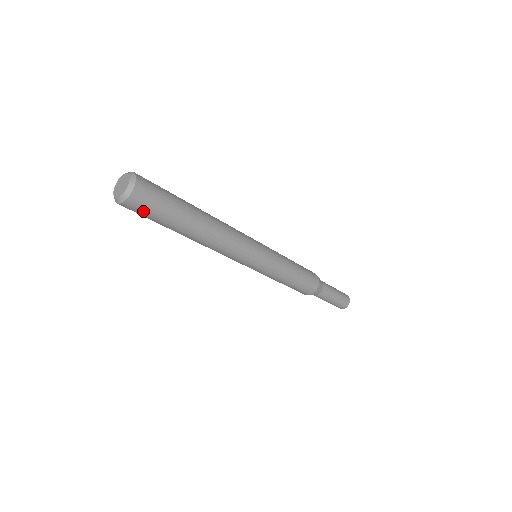
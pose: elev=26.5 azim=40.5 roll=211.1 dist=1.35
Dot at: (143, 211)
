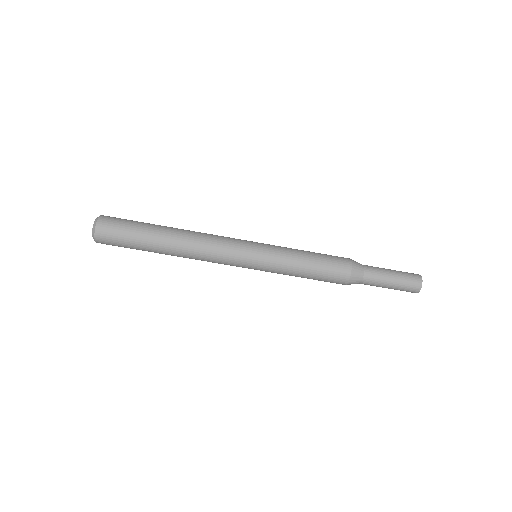
Dot at: (113, 239)
